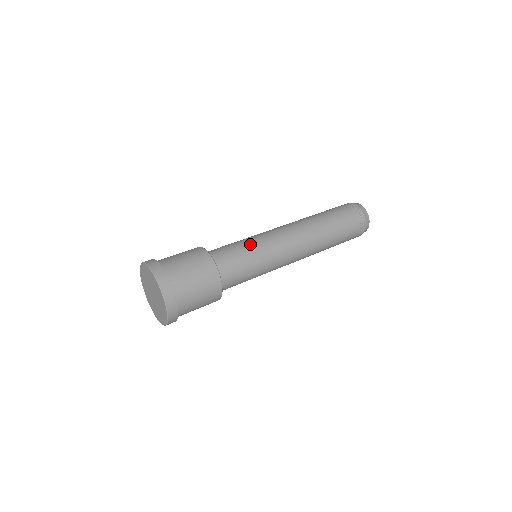
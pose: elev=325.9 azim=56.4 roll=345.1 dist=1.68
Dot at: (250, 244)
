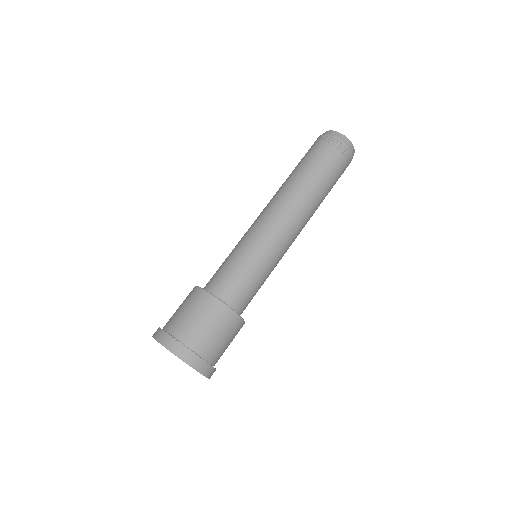
Dot at: (268, 274)
